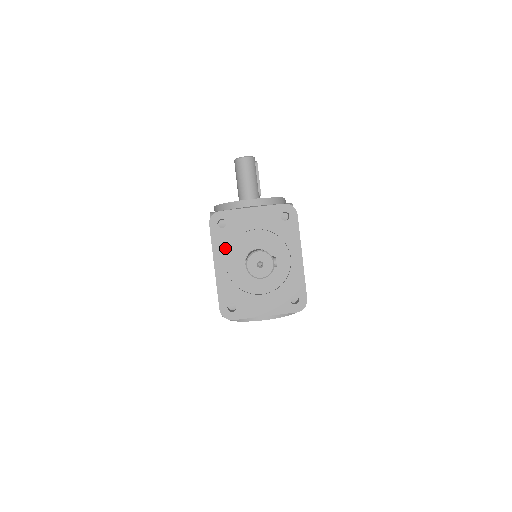
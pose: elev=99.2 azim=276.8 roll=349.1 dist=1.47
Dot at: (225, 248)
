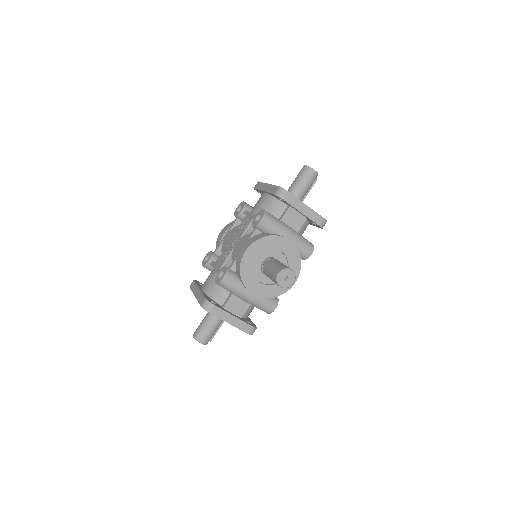
Dot at: occluded
